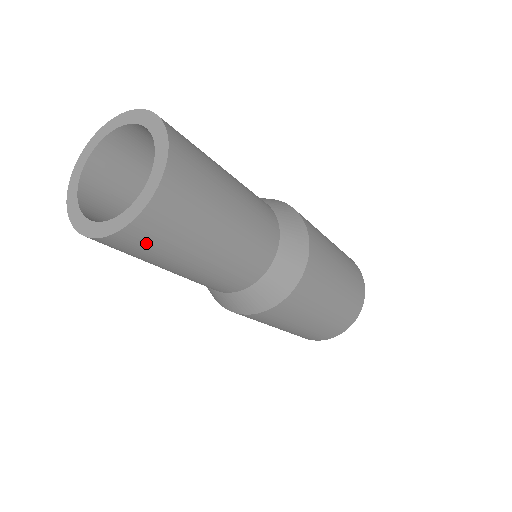
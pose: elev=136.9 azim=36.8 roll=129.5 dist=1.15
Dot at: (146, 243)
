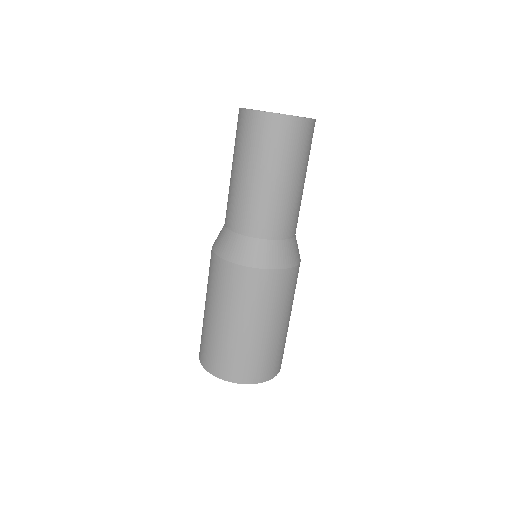
Dot at: (295, 138)
